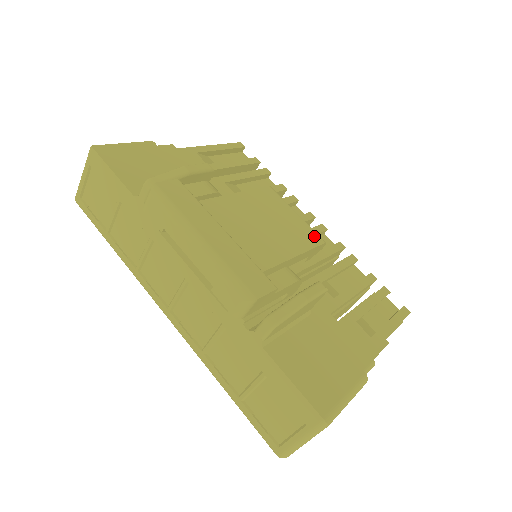
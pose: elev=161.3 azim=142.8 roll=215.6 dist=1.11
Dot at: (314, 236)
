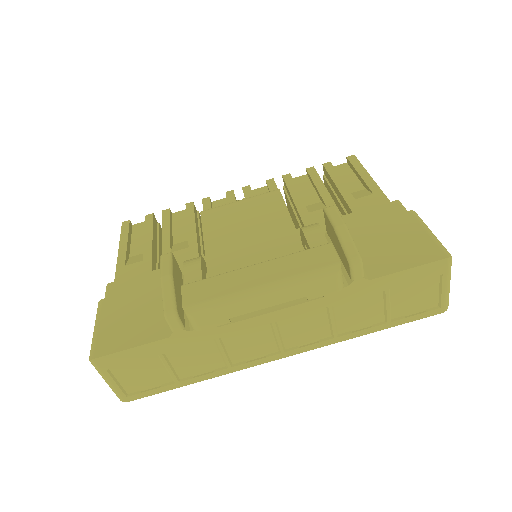
Dot at: (270, 196)
